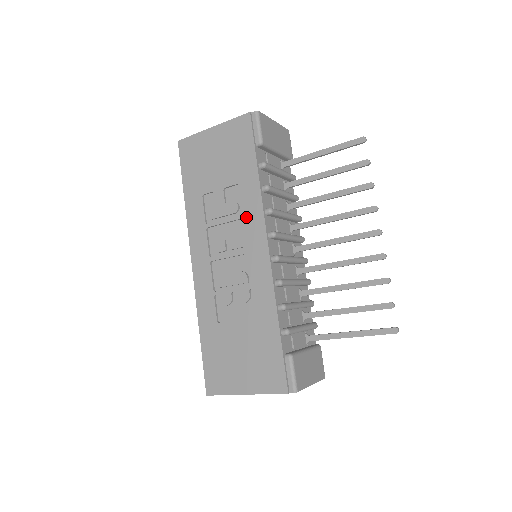
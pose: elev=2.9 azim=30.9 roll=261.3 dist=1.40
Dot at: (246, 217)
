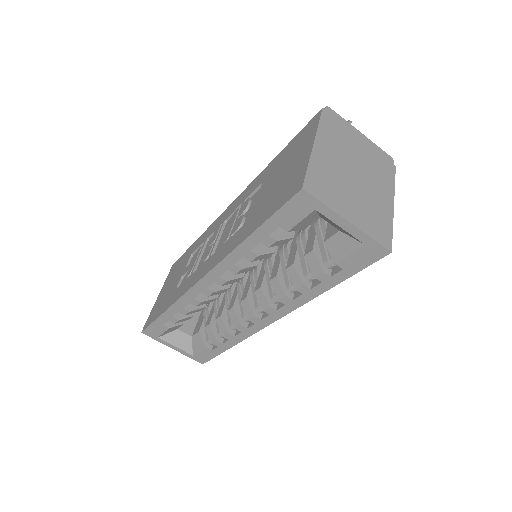
Dot at: (208, 236)
